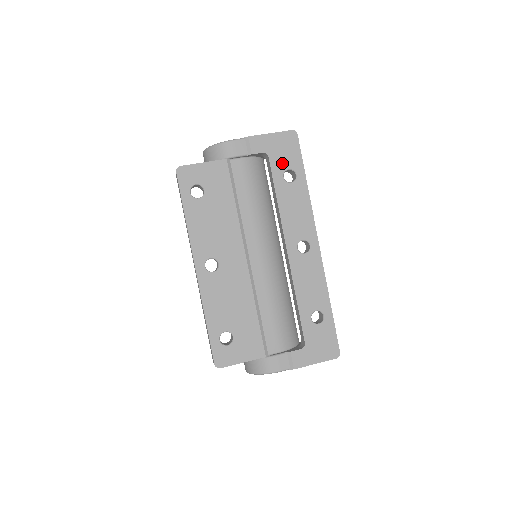
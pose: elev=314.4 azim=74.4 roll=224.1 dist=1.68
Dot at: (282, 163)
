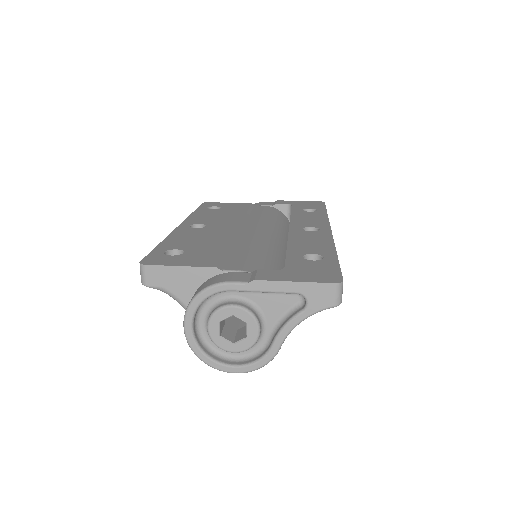
Dot at: (304, 207)
